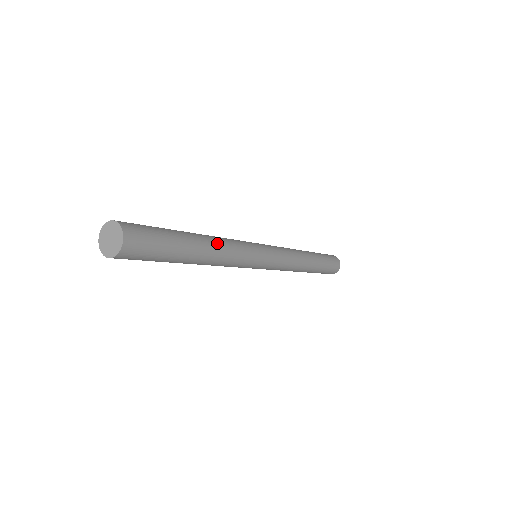
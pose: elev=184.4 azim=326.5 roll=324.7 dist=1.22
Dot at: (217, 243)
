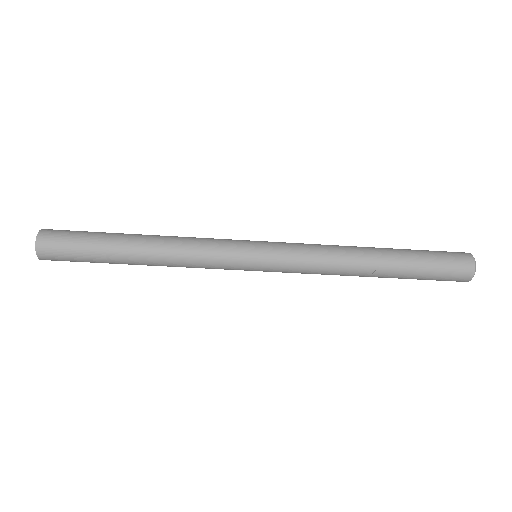
Dot at: occluded
